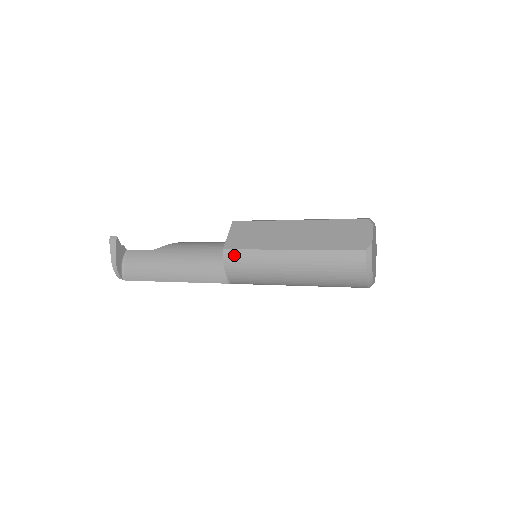
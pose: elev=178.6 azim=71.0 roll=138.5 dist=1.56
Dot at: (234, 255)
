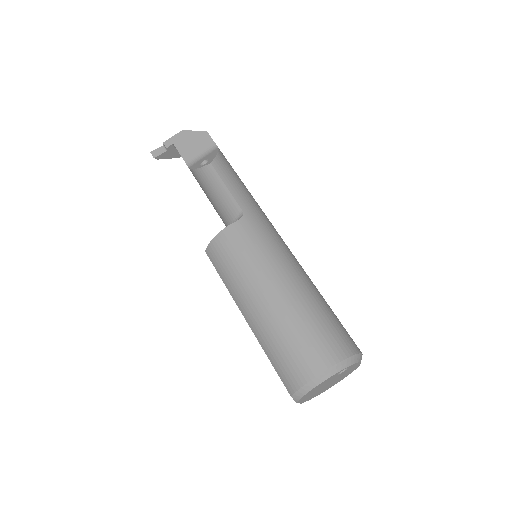
Dot at: occluded
